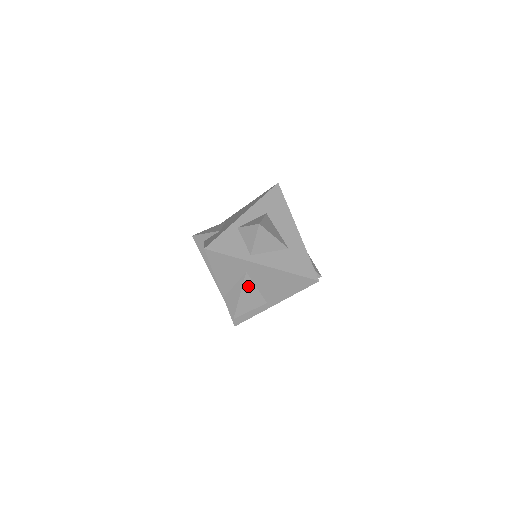
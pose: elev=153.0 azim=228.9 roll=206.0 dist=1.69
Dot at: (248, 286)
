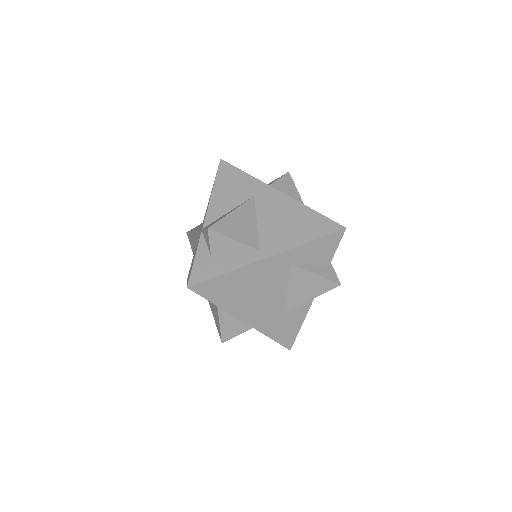
Dot at: (248, 211)
